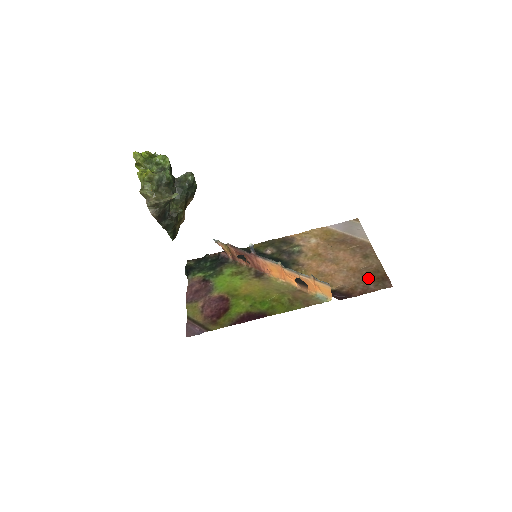
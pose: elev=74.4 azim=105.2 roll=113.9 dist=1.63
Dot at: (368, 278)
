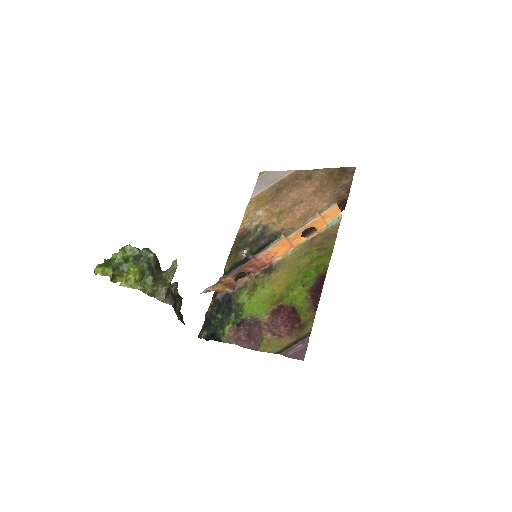
Dot at: (334, 182)
